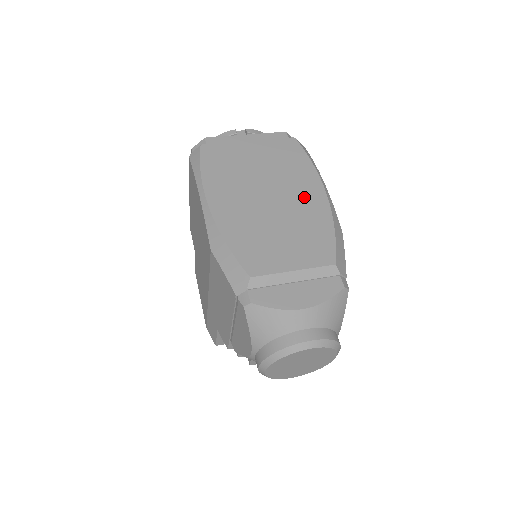
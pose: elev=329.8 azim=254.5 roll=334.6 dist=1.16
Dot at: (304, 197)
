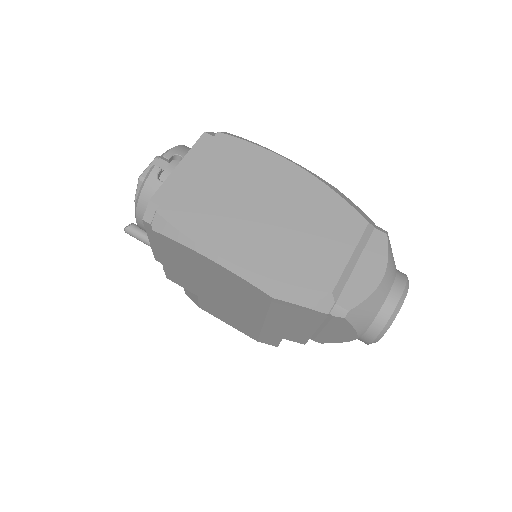
Dot at: (288, 185)
